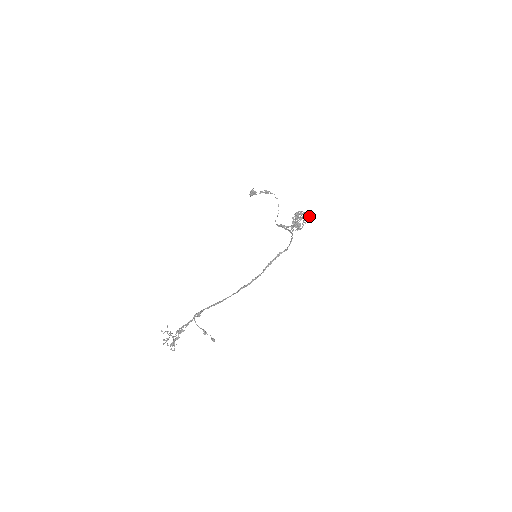
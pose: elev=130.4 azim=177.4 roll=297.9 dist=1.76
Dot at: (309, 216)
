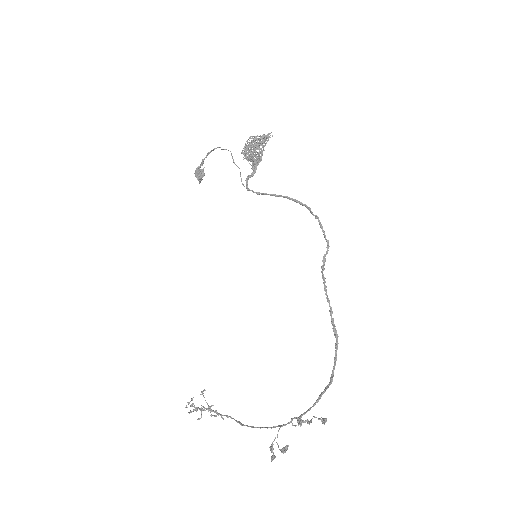
Dot at: (268, 138)
